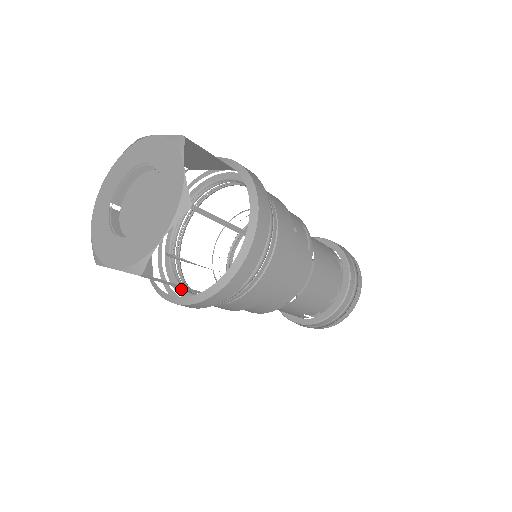
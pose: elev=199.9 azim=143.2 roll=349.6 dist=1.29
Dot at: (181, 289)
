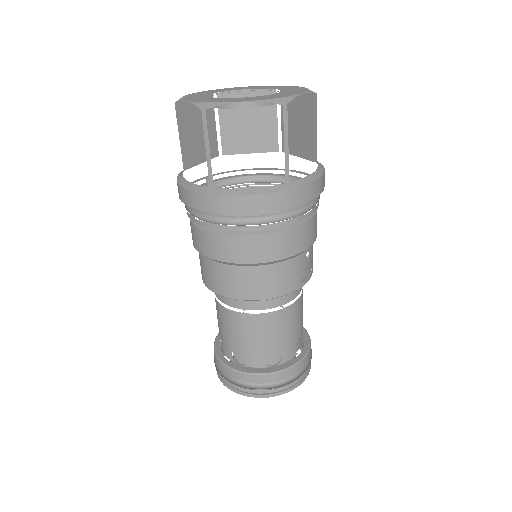
Dot at: occluded
